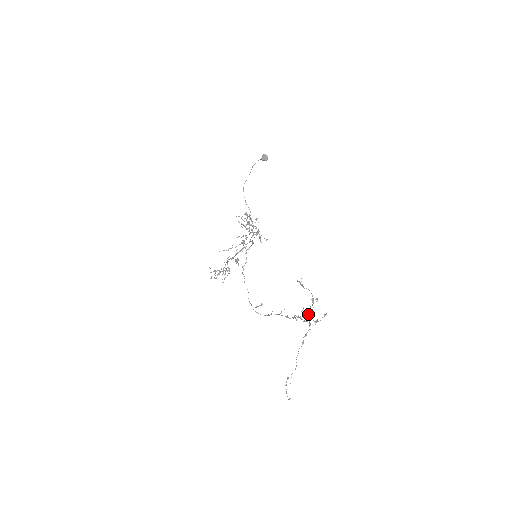
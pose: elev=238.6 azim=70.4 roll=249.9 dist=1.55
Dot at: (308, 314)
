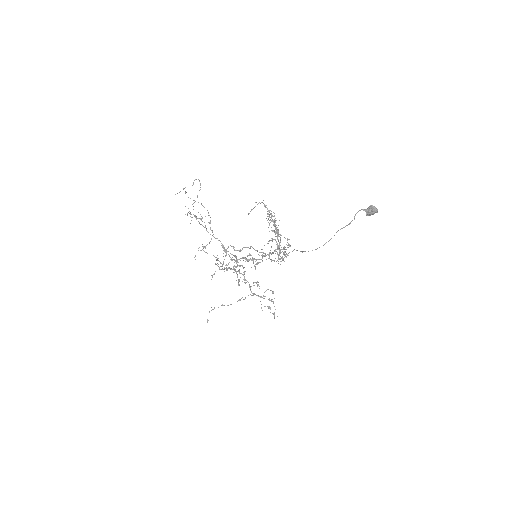
Dot at: (257, 285)
